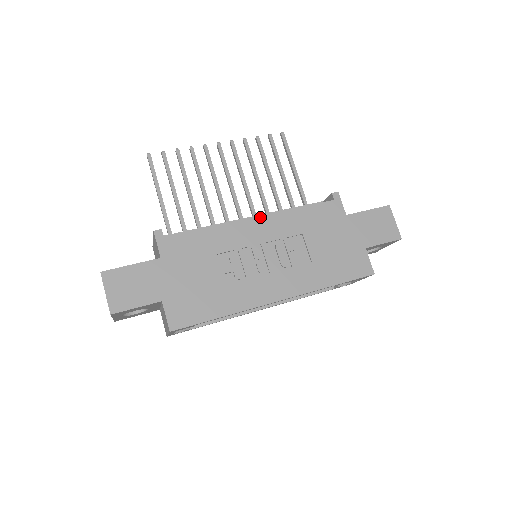
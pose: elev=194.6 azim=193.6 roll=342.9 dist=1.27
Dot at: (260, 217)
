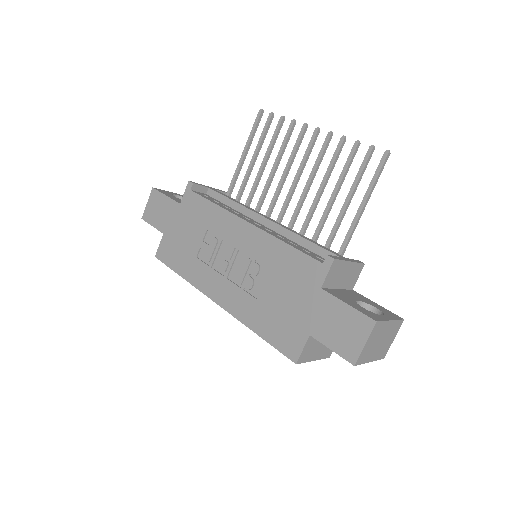
Dot at: (252, 225)
